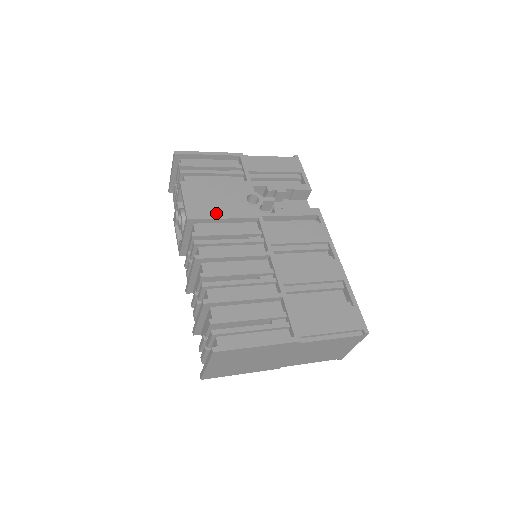
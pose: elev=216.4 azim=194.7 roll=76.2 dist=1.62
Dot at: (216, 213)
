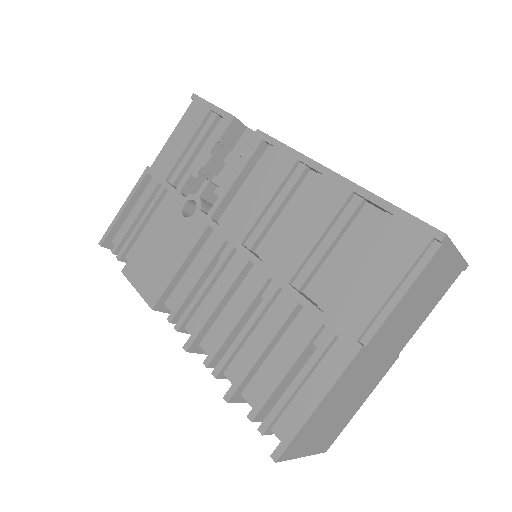
Dot at: (169, 271)
